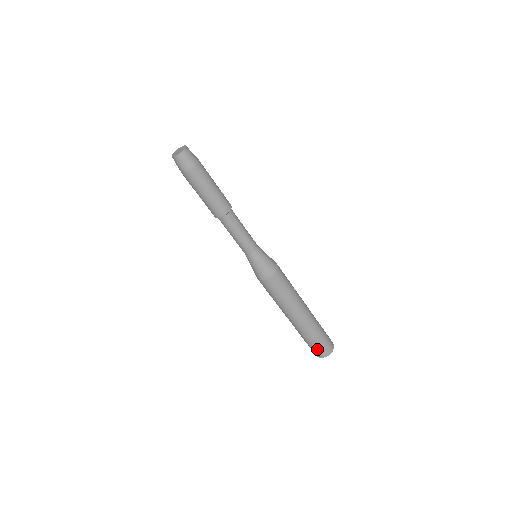
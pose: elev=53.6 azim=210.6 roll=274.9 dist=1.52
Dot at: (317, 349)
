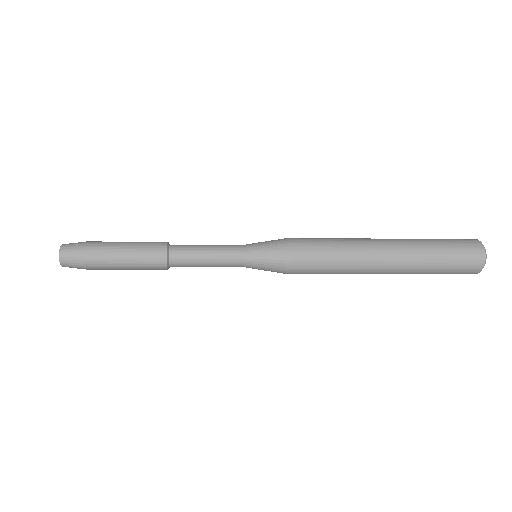
Dot at: (457, 272)
